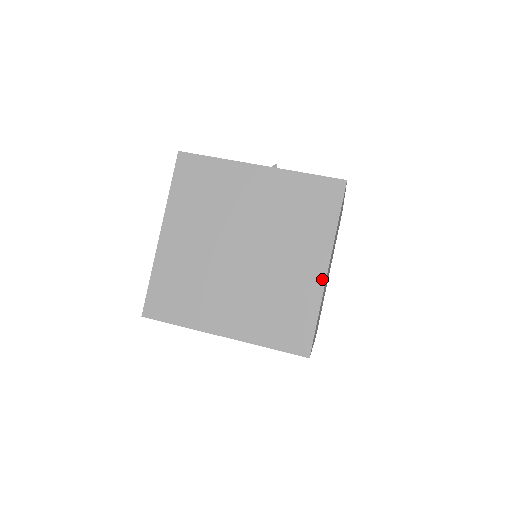
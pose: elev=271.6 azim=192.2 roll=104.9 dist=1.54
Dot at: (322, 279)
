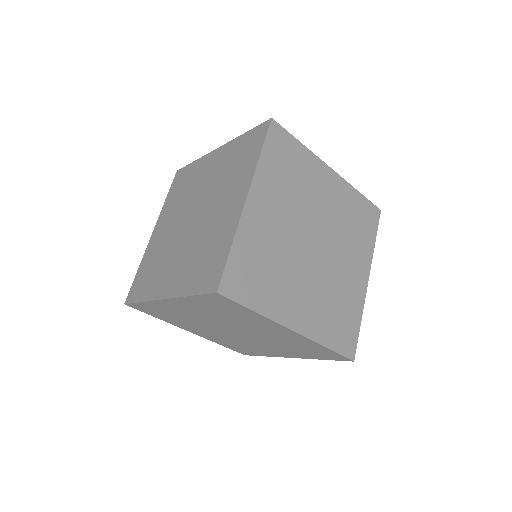
Dot at: (240, 210)
